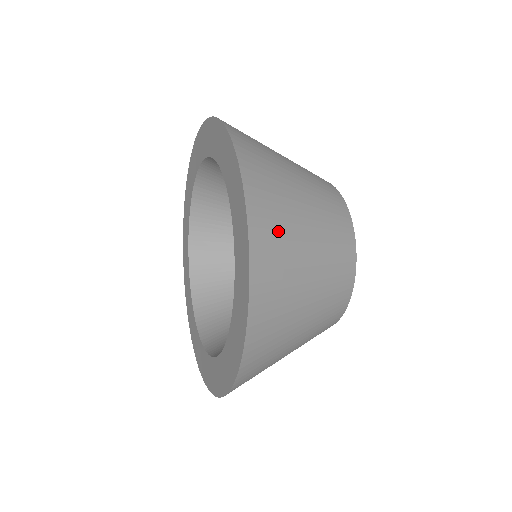
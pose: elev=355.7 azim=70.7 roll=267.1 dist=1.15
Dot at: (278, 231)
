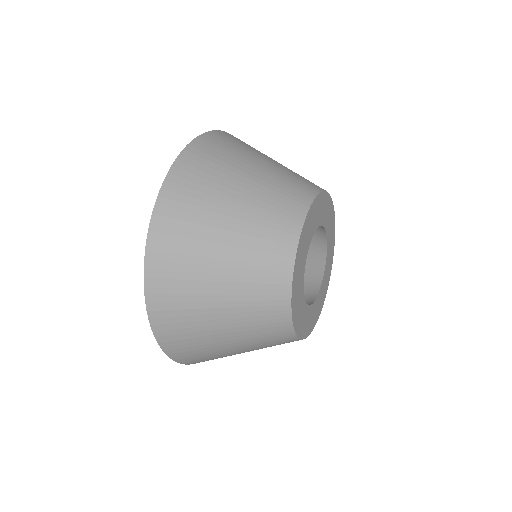
Dot at: (198, 353)
